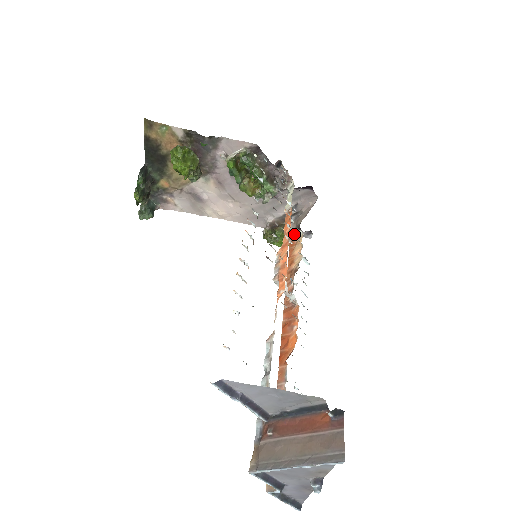
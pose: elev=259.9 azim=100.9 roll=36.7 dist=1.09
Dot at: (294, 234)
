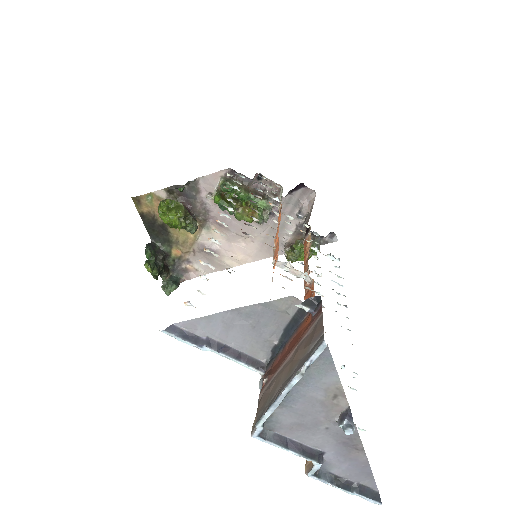
Dot at: (305, 234)
